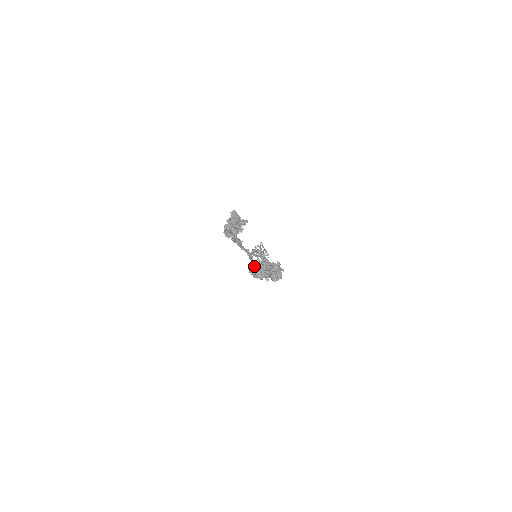
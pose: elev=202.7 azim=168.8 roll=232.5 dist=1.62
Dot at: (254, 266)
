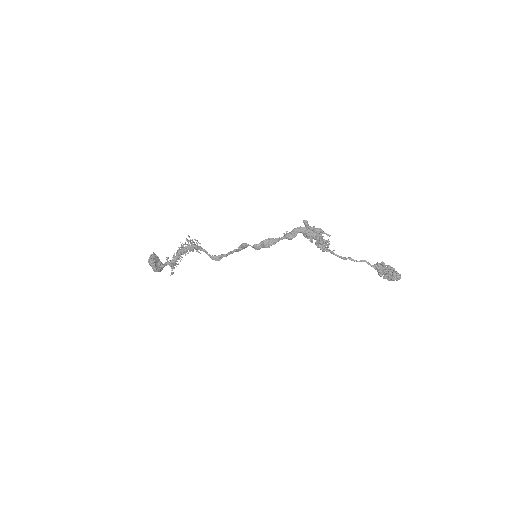
Dot at: (393, 272)
